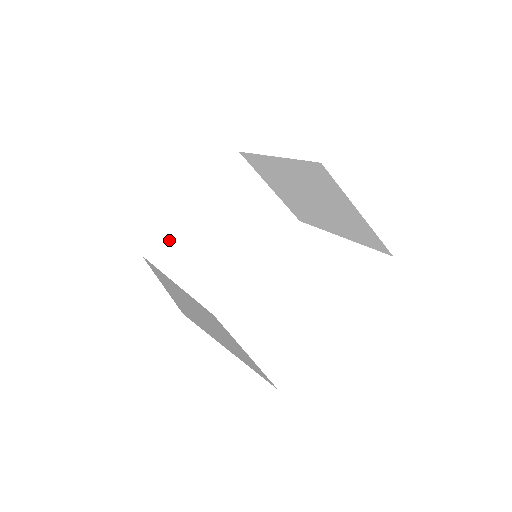
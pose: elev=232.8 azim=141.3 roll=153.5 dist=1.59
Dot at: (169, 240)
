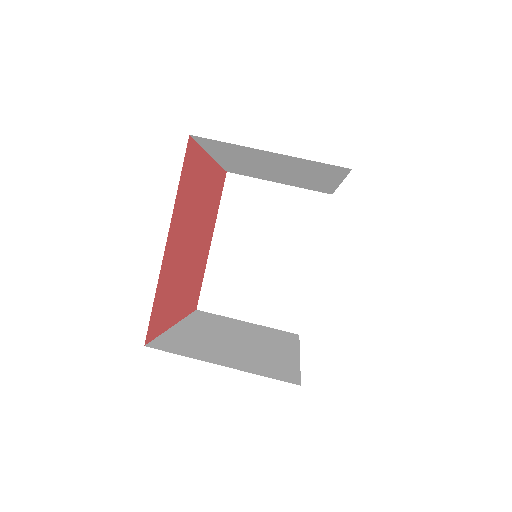
Dot at: (212, 284)
